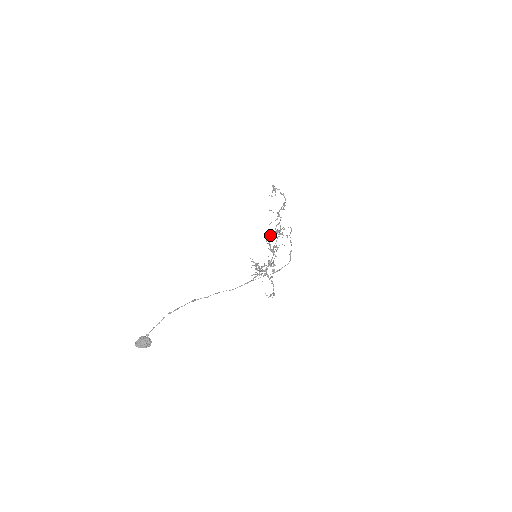
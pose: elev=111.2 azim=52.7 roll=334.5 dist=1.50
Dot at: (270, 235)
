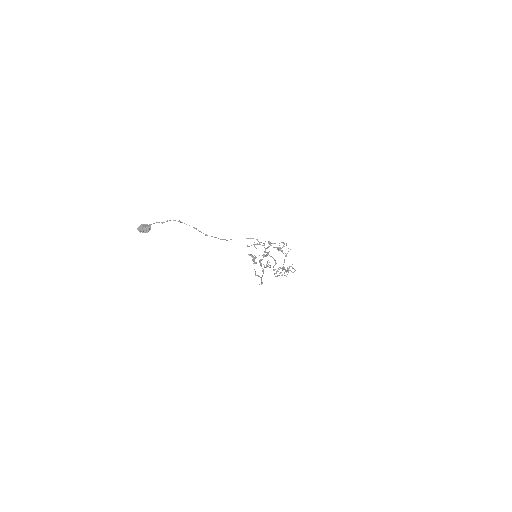
Dot at: occluded
